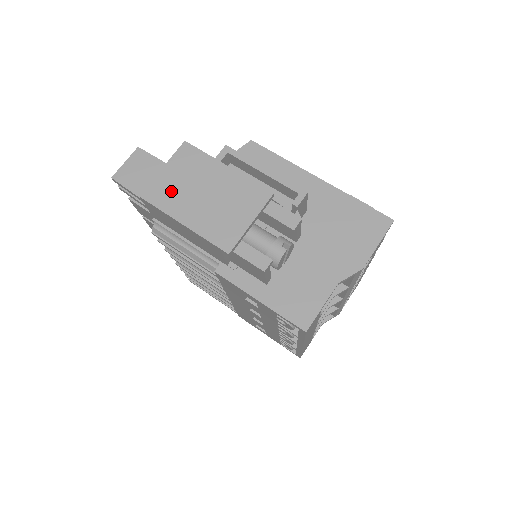
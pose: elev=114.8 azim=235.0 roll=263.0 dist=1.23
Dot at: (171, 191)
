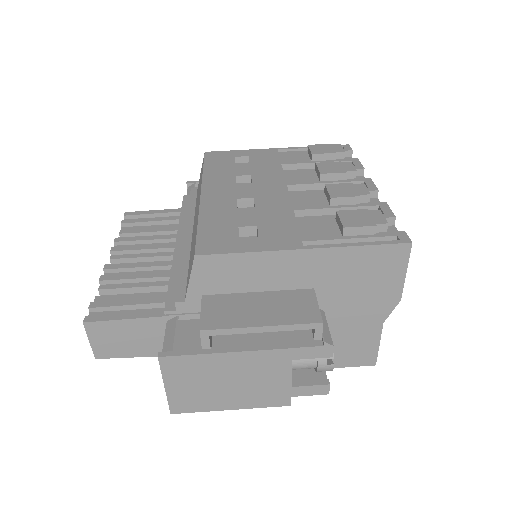
Dot at: (194, 397)
